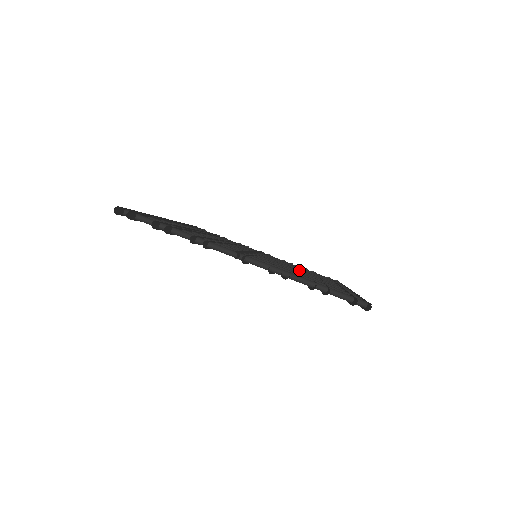
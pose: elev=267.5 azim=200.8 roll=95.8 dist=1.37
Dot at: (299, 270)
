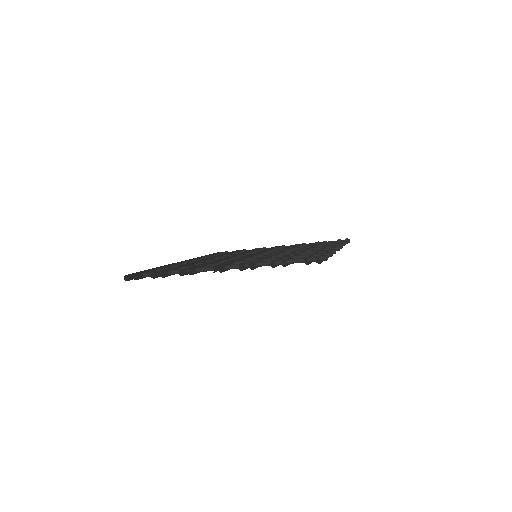
Dot at: (295, 250)
